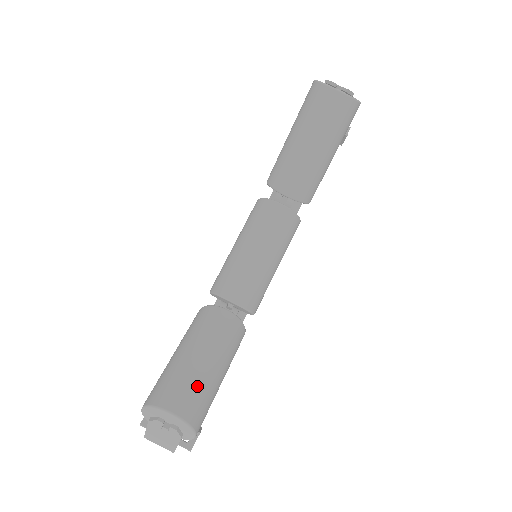
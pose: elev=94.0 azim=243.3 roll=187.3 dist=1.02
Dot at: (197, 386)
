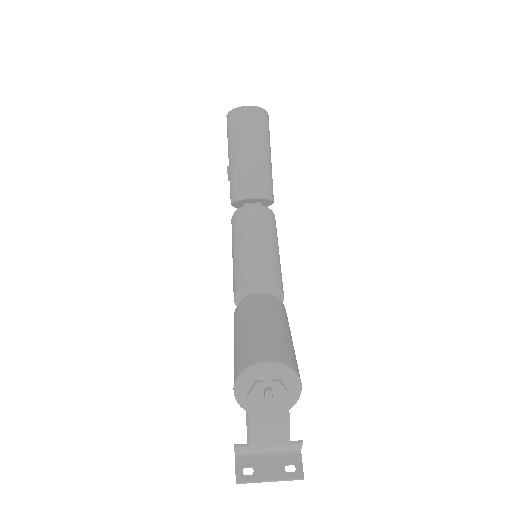
Dot at: (274, 340)
